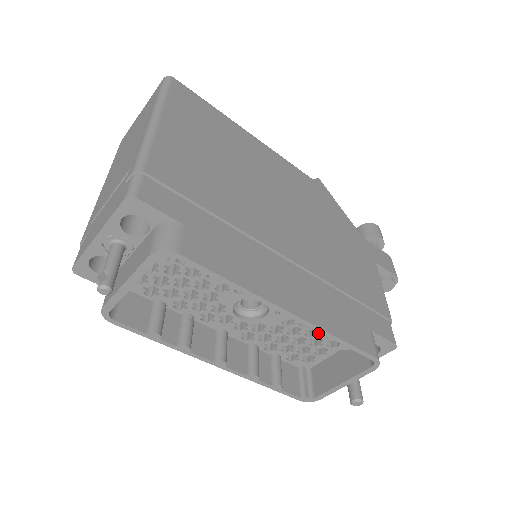
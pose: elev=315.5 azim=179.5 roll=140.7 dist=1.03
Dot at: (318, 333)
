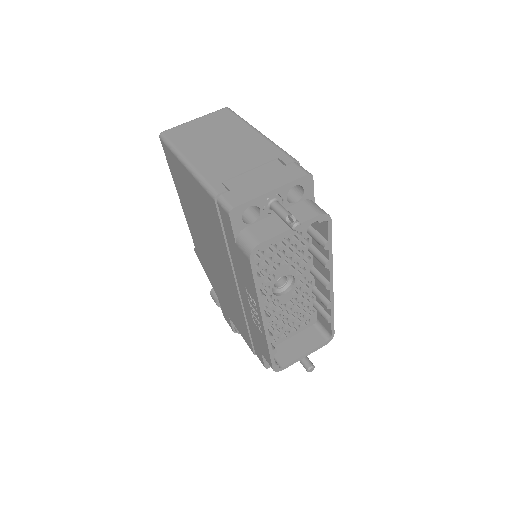
Dot at: (330, 305)
